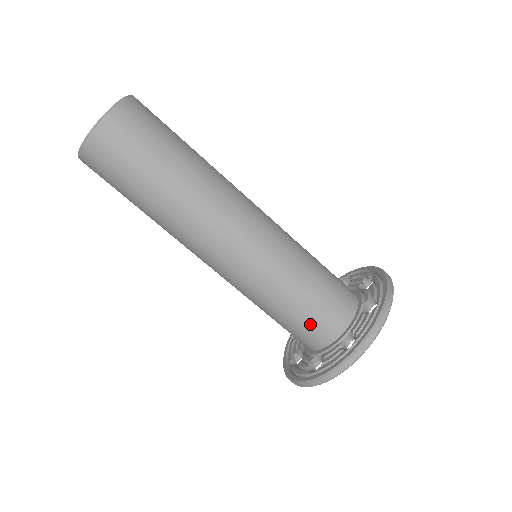
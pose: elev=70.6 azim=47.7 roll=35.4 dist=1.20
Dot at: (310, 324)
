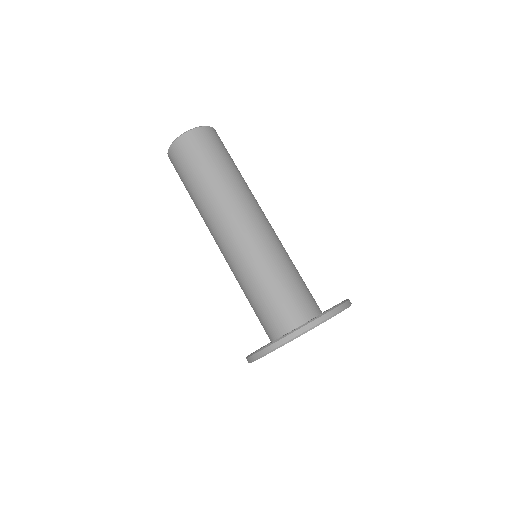
Dot at: (297, 298)
